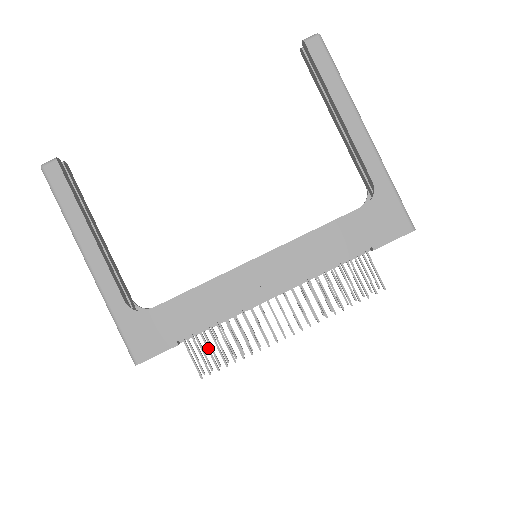
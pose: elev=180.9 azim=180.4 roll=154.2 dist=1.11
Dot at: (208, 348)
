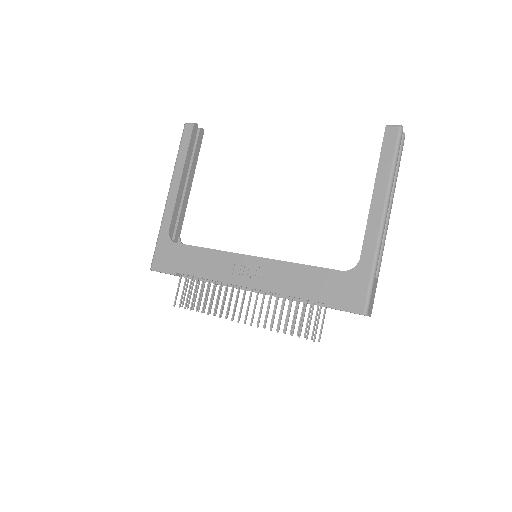
Dot at: (189, 290)
